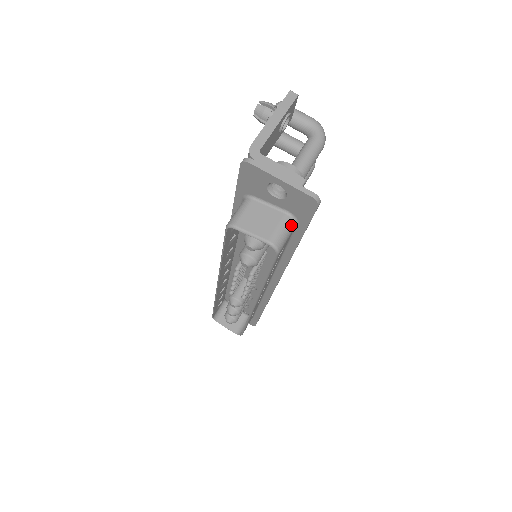
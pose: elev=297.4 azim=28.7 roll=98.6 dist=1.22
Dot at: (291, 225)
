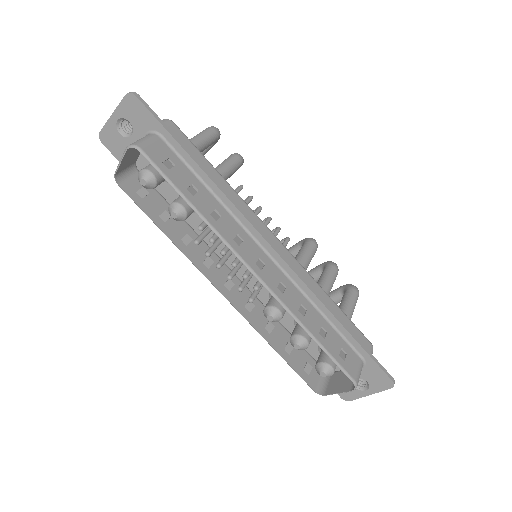
Dot at: (150, 136)
